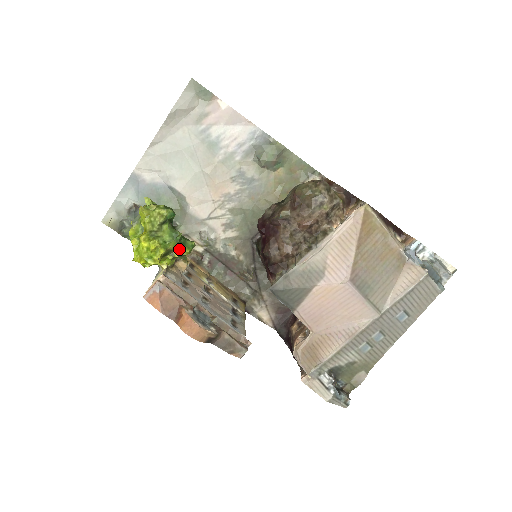
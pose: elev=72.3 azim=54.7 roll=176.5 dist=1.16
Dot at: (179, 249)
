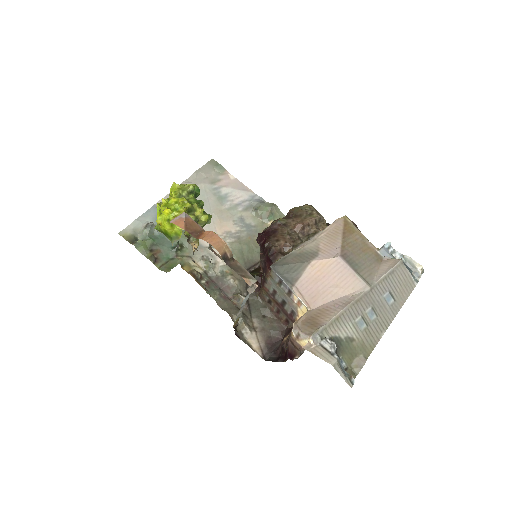
Dot at: (201, 208)
